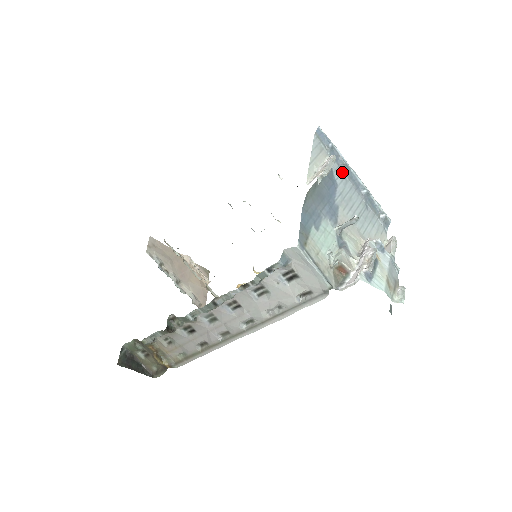
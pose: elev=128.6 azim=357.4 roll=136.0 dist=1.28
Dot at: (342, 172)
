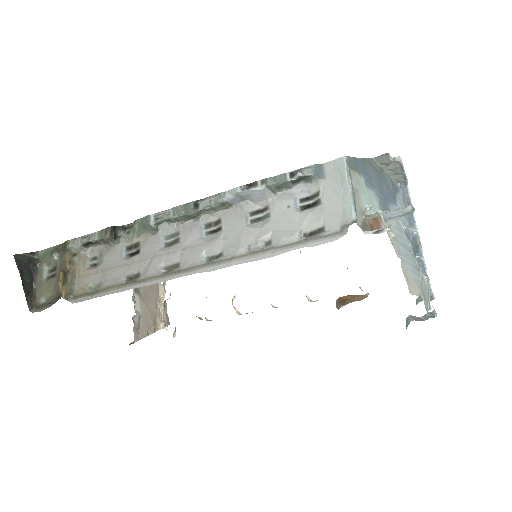
Dot at: occluded
